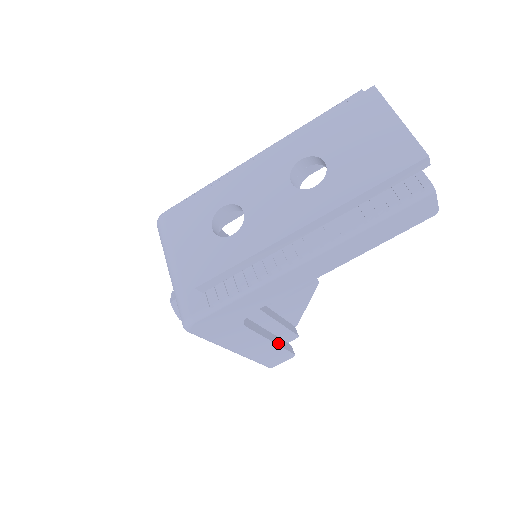
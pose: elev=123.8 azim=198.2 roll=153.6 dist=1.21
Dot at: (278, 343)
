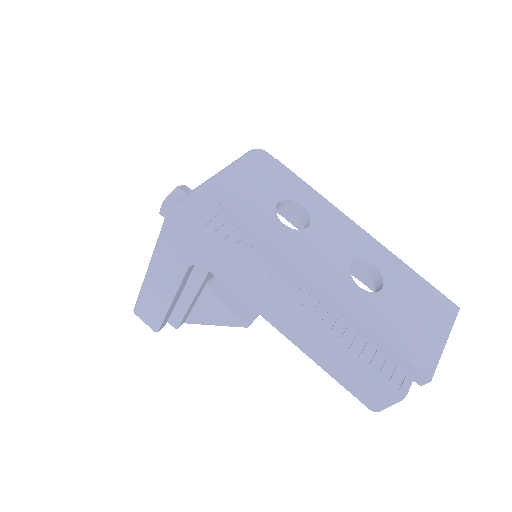
Dot at: (170, 310)
